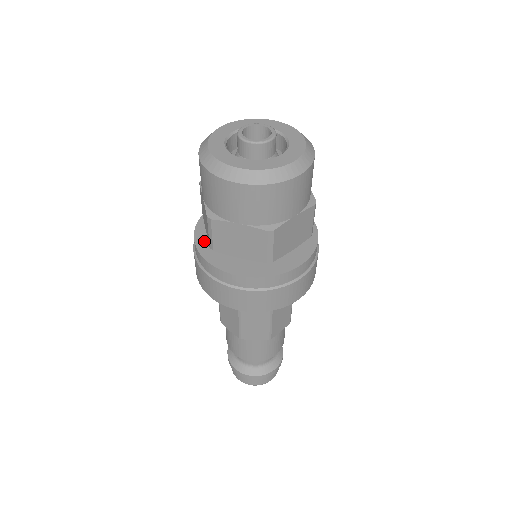
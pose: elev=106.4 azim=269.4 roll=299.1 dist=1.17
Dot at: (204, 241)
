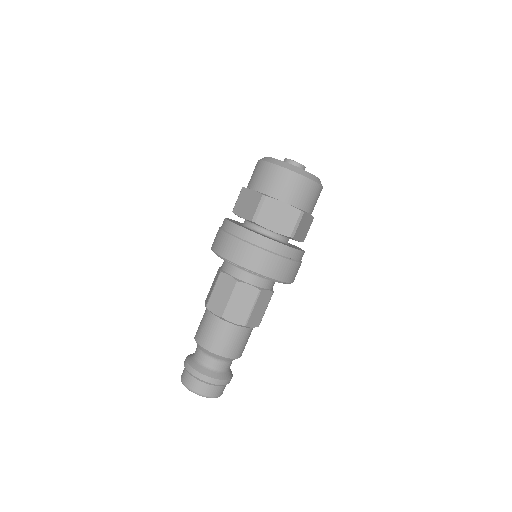
Dot at: occluded
